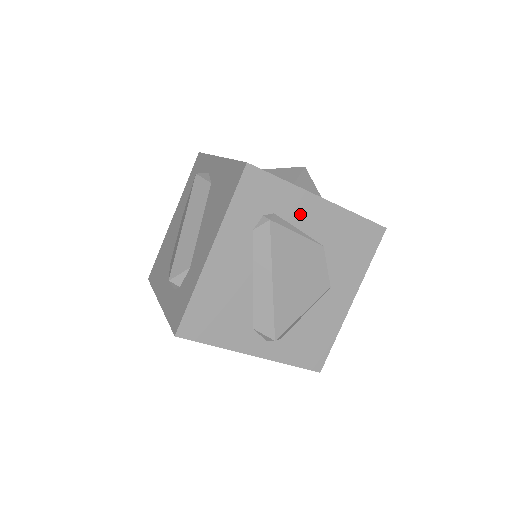
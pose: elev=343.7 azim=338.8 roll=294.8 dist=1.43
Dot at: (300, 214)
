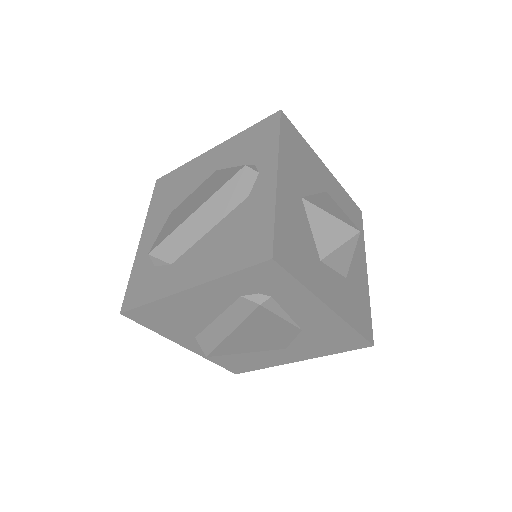
Dot at: (298, 307)
